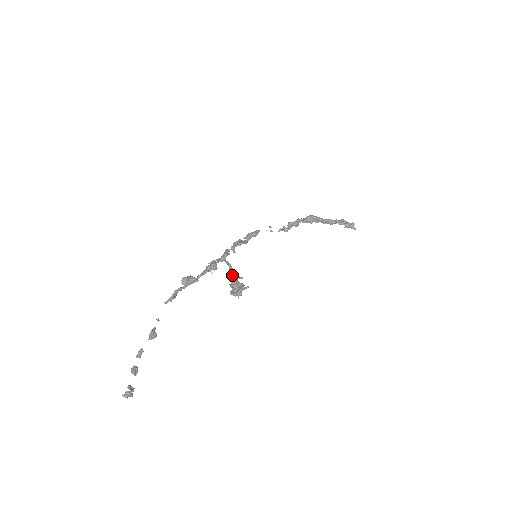
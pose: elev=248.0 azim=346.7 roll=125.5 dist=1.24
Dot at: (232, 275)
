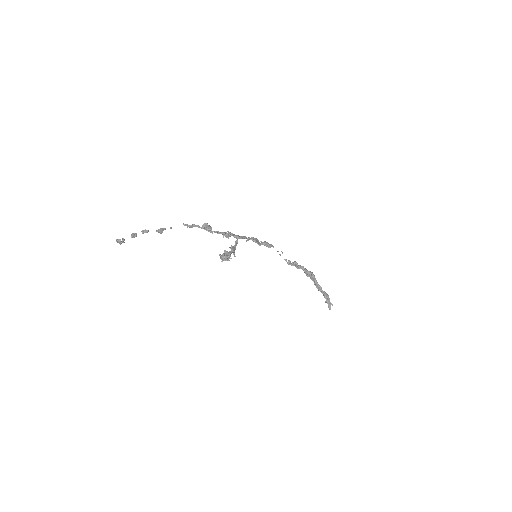
Dot at: (232, 248)
